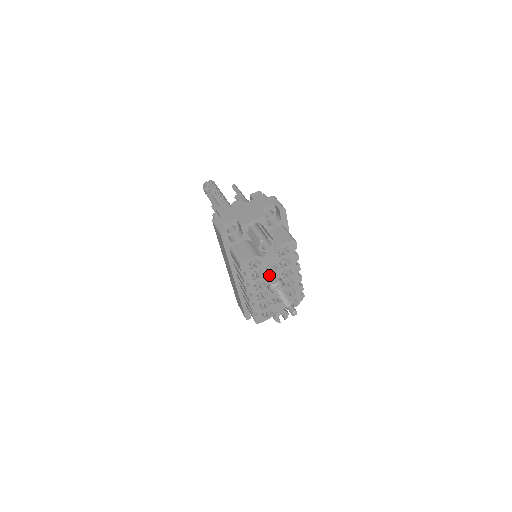
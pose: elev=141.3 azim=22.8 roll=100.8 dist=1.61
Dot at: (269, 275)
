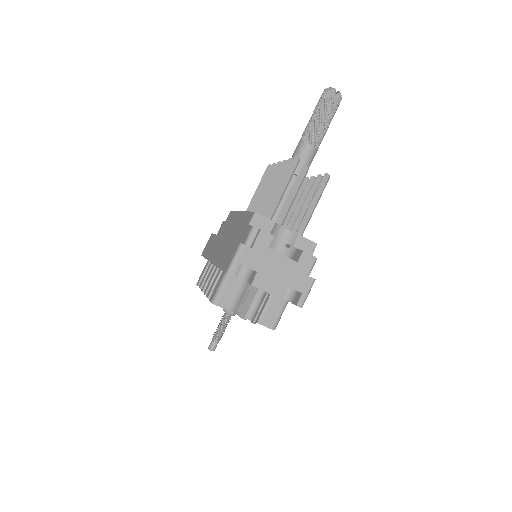
Dot at: occluded
